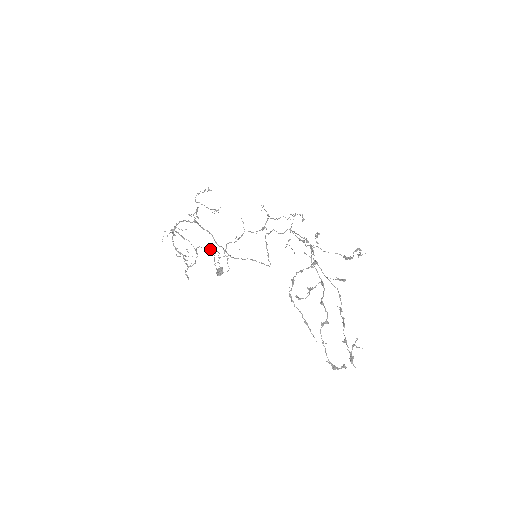
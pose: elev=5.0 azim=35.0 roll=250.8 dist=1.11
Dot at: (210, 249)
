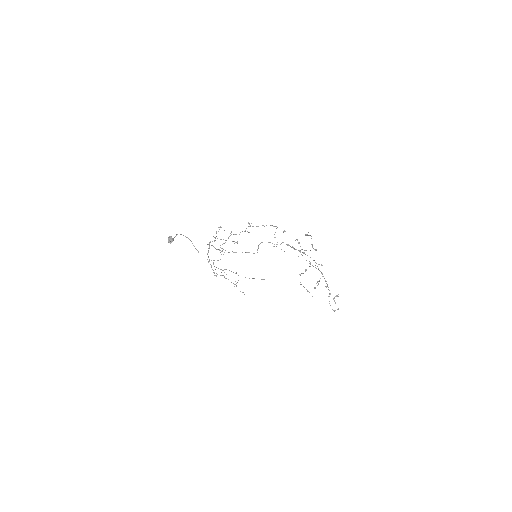
Dot at: (264, 279)
